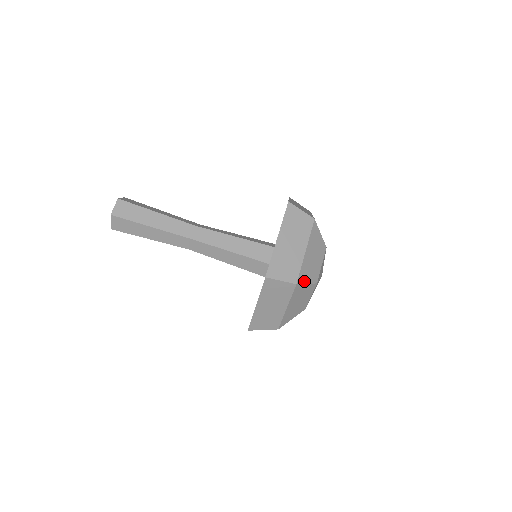
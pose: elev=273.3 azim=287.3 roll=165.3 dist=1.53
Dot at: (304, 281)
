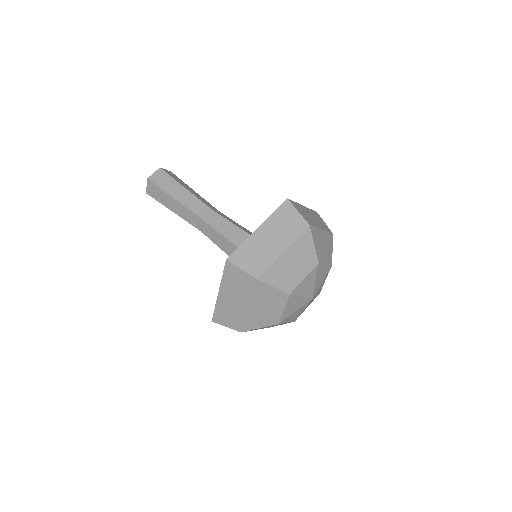
Dot at: (313, 238)
